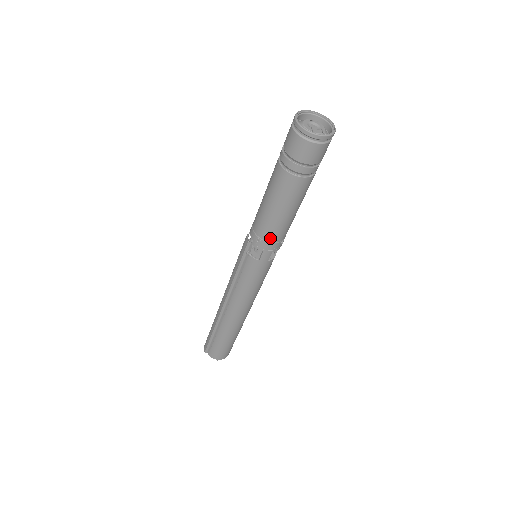
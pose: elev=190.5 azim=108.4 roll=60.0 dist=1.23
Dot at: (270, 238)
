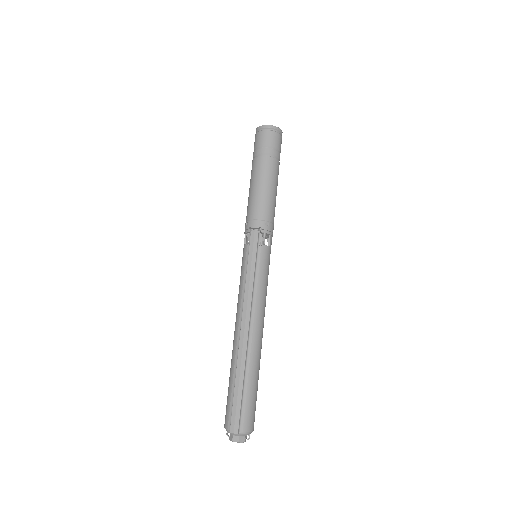
Dot at: (272, 219)
